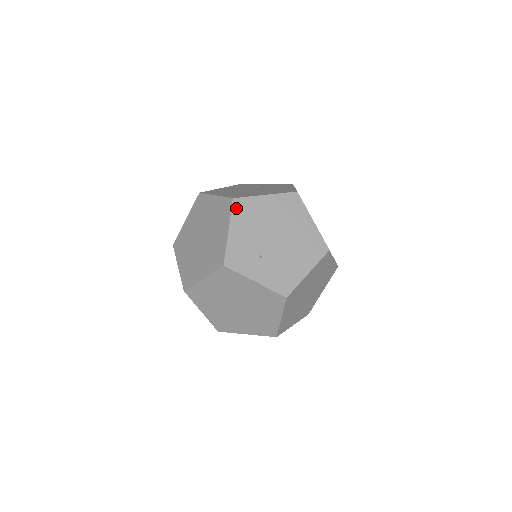
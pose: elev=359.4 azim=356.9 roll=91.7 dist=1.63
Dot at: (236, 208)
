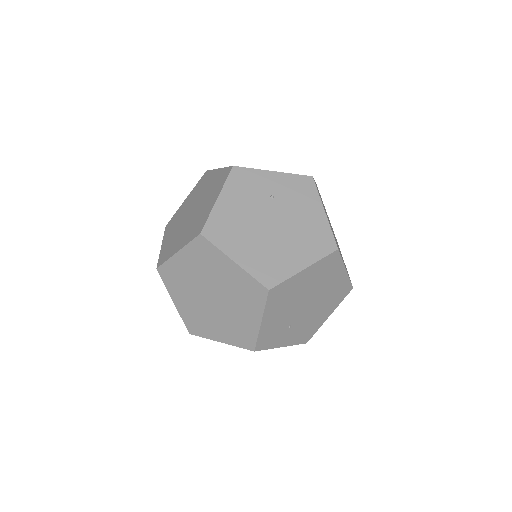
Dot at: (271, 298)
